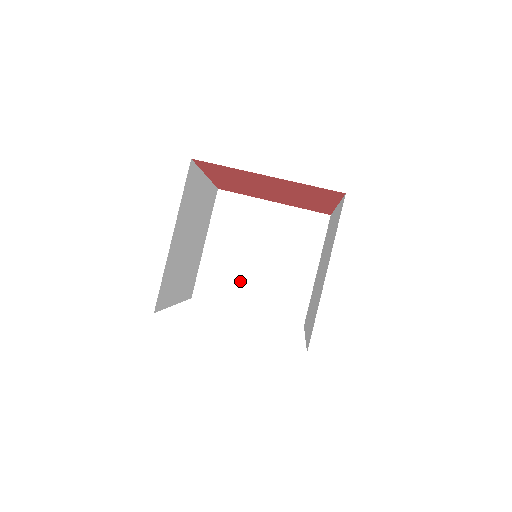
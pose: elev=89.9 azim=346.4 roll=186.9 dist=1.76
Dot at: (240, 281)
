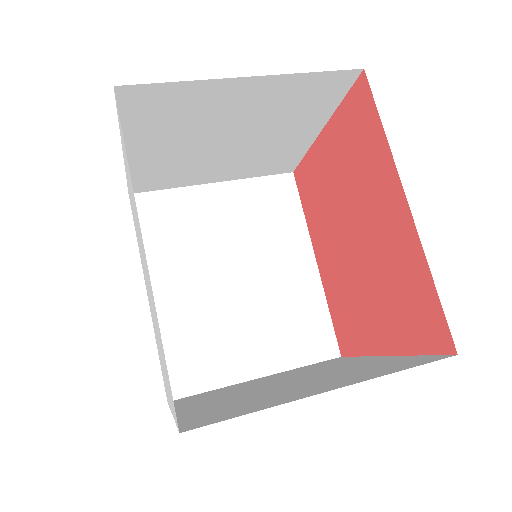
Dot at: (226, 395)
